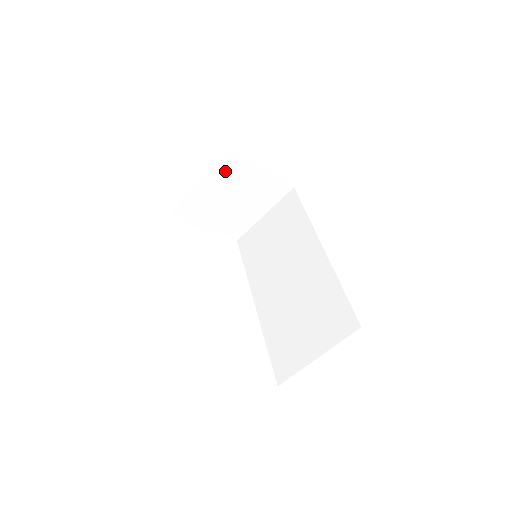
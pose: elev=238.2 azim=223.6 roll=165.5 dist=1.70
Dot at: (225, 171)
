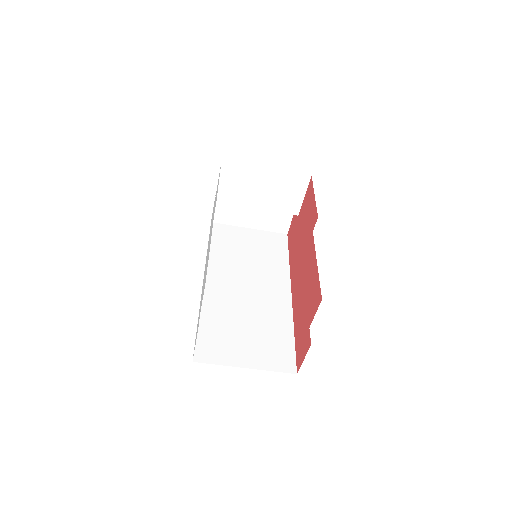
Dot at: (287, 181)
